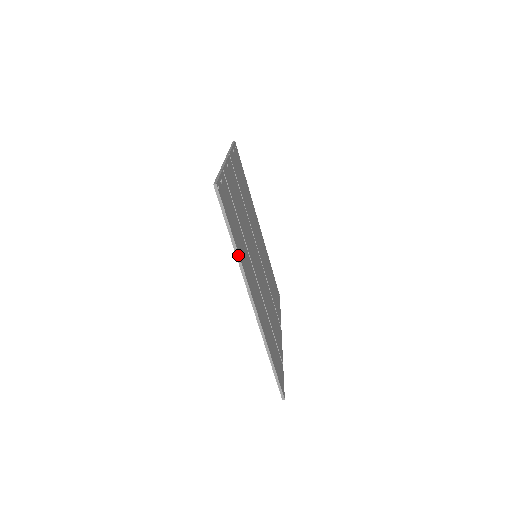
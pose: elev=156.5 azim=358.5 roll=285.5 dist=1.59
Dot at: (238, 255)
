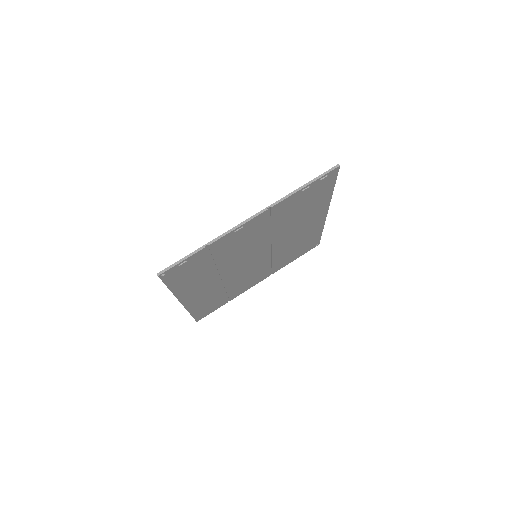
Dot at: occluded
